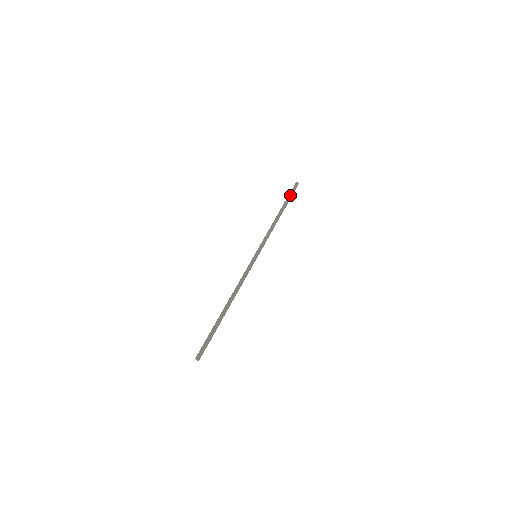
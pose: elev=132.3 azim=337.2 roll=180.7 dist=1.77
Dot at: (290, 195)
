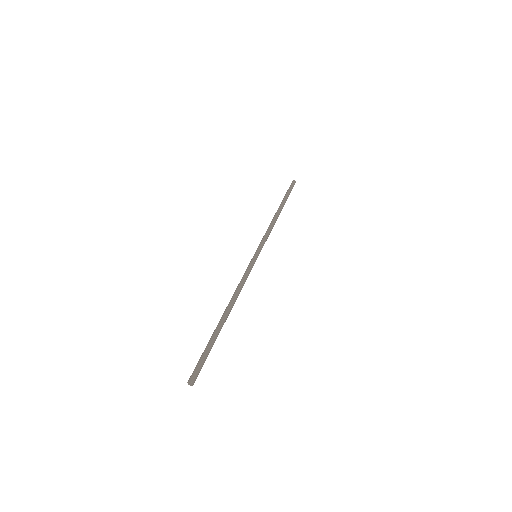
Dot at: (288, 193)
